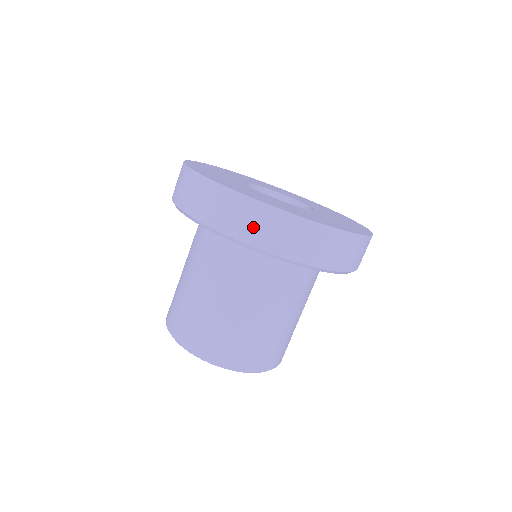
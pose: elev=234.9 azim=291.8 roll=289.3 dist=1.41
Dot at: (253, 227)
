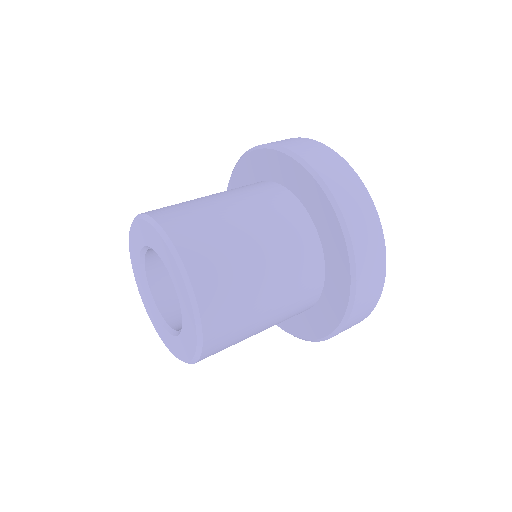
Dot at: (324, 162)
